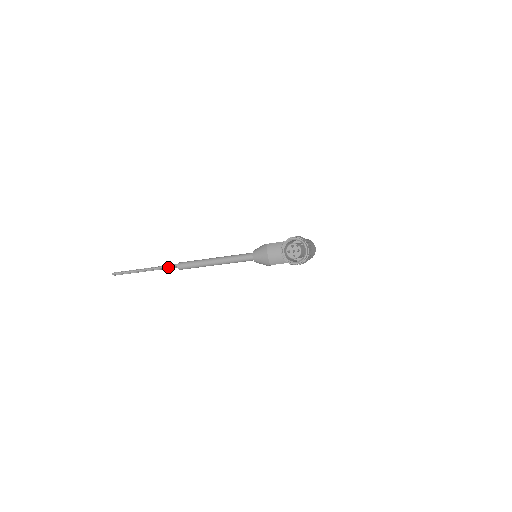
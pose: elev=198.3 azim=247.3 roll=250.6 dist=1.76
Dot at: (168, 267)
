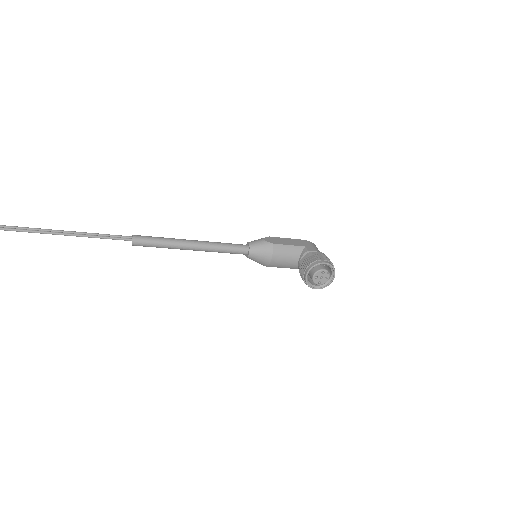
Dot at: (114, 239)
